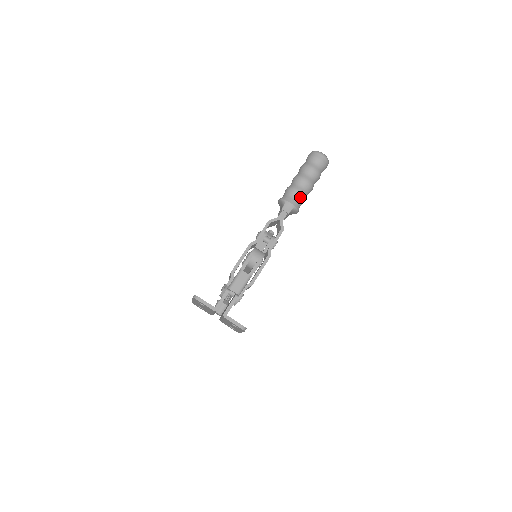
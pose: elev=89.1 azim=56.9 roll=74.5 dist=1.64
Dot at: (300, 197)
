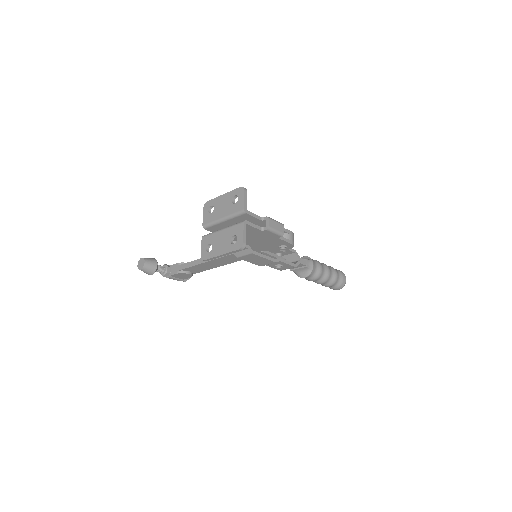
Dot at: (318, 272)
